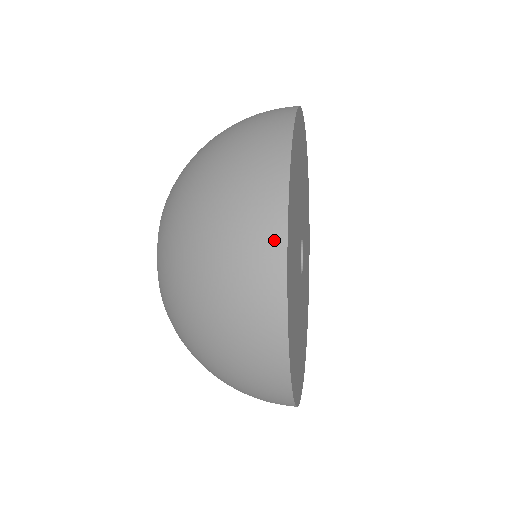
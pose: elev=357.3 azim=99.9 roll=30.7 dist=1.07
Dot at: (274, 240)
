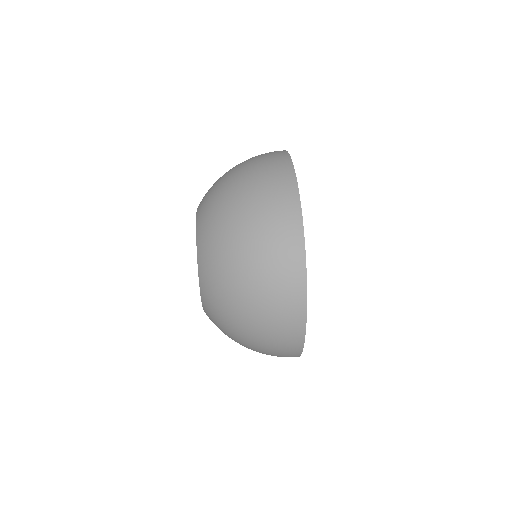
Dot at: occluded
